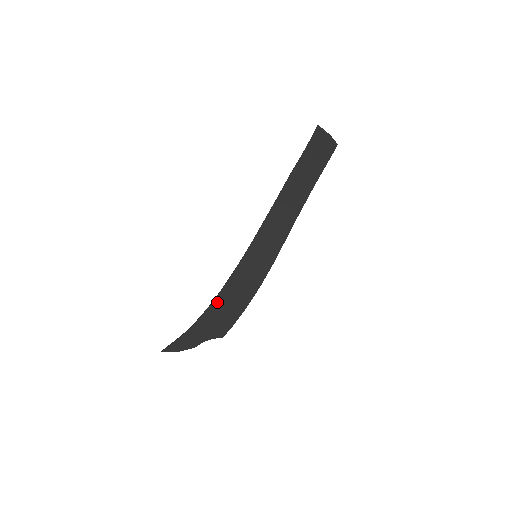
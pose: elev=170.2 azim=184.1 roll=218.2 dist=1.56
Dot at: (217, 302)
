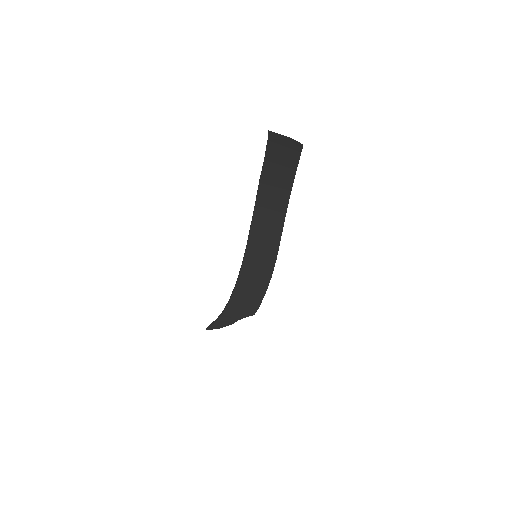
Dot at: (236, 295)
